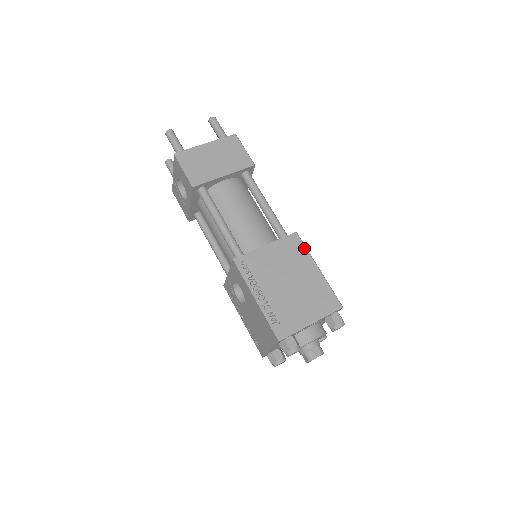
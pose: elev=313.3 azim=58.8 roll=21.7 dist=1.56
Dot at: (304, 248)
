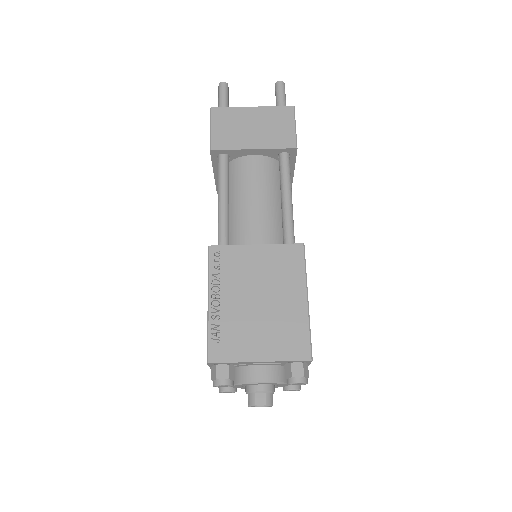
Dot at: (302, 267)
